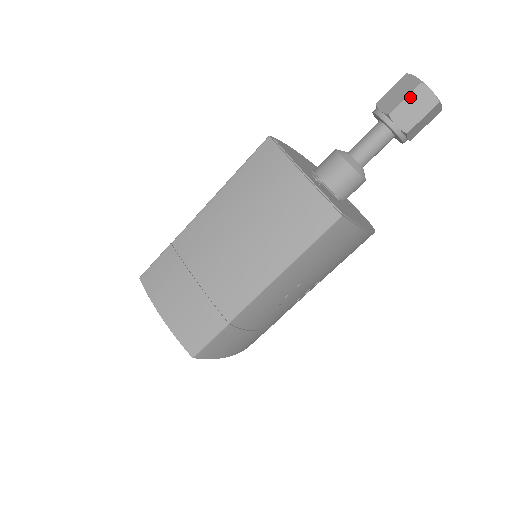
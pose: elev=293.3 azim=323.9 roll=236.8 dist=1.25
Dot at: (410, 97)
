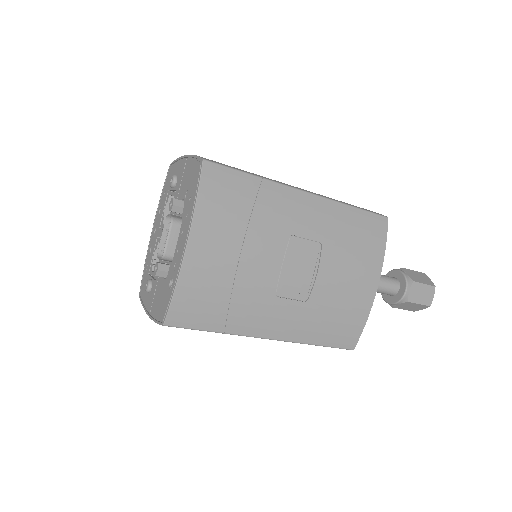
Dot at: (417, 272)
